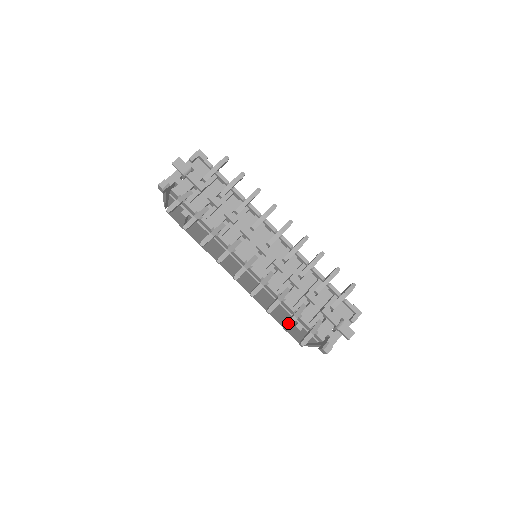
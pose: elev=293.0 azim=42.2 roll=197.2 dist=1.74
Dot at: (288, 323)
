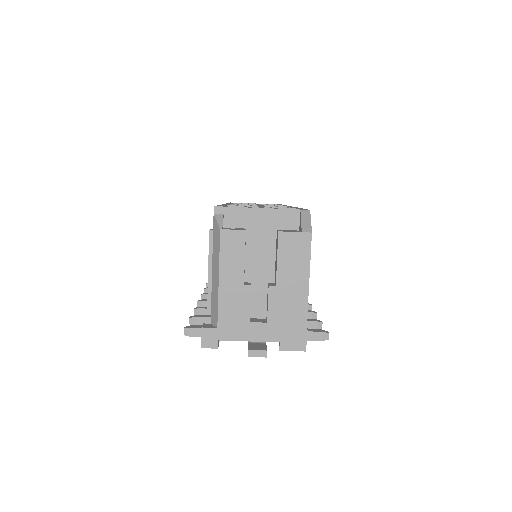
Dot at: occluded
